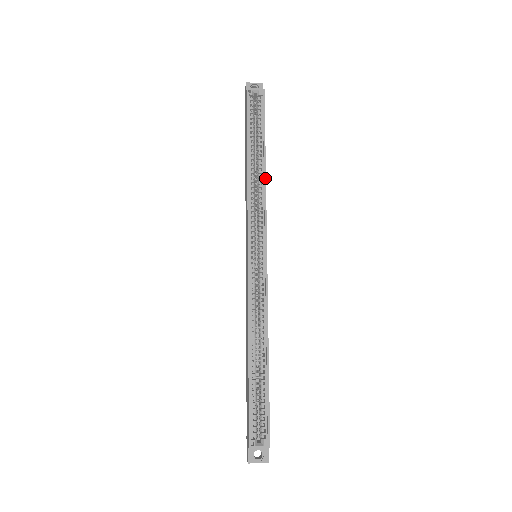
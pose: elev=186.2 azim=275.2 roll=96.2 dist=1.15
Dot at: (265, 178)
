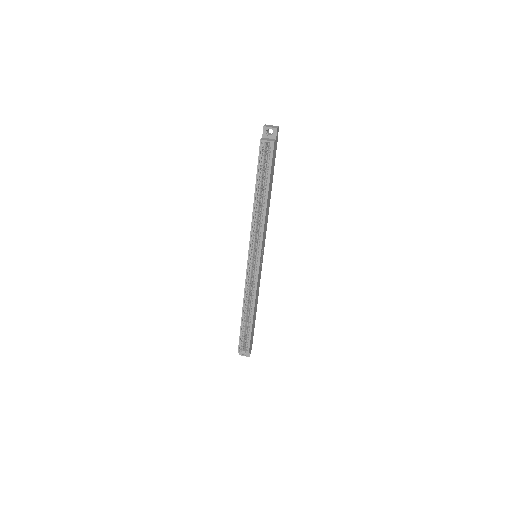
Dot at: (265, 214)
